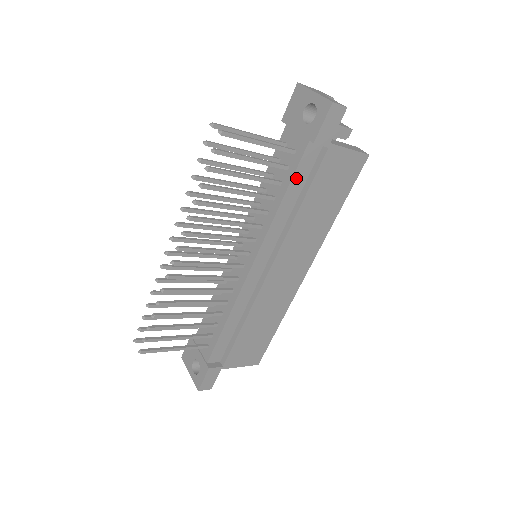
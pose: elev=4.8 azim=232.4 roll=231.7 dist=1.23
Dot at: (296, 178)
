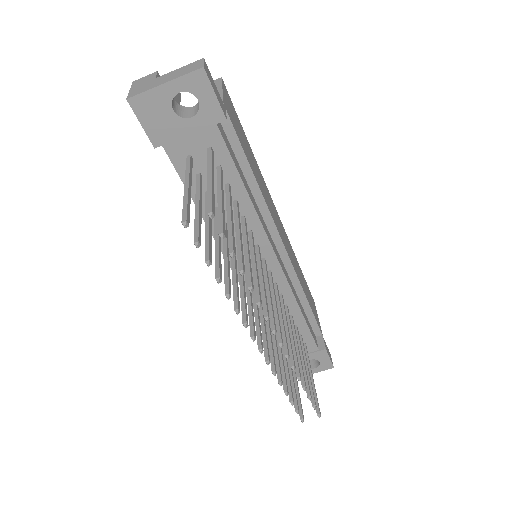
Dot at: (235, 165)
